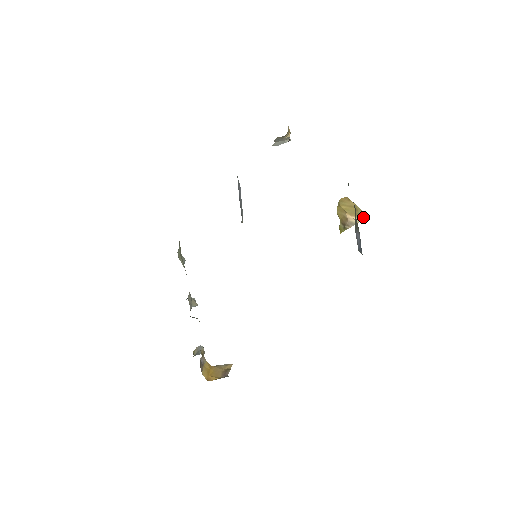
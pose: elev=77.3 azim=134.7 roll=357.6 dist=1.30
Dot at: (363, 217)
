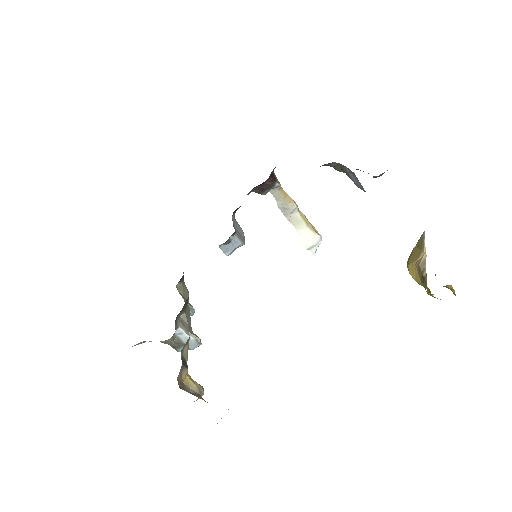
Dot at: (422, 240)
